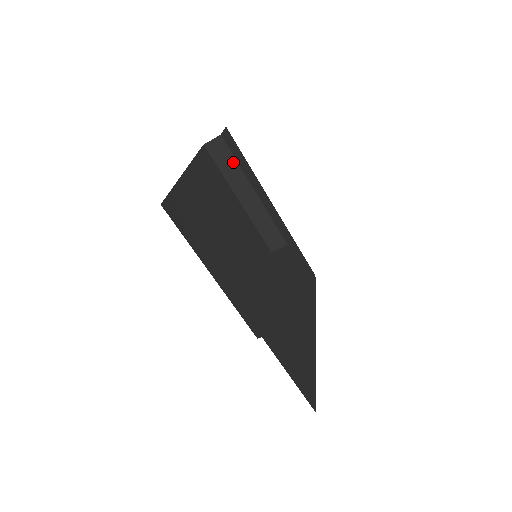
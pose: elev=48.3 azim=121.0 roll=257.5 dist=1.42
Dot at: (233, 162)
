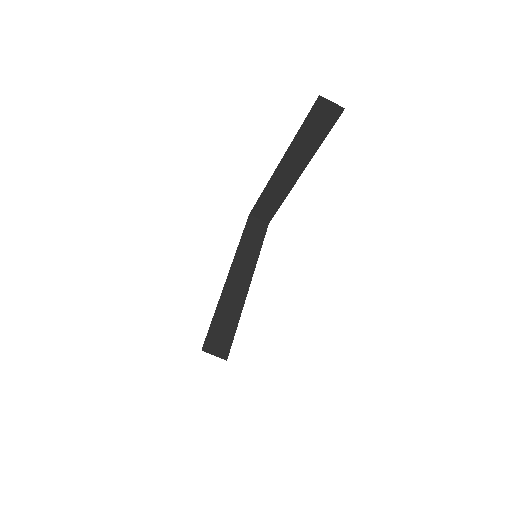
Dot at: (320, 137)
